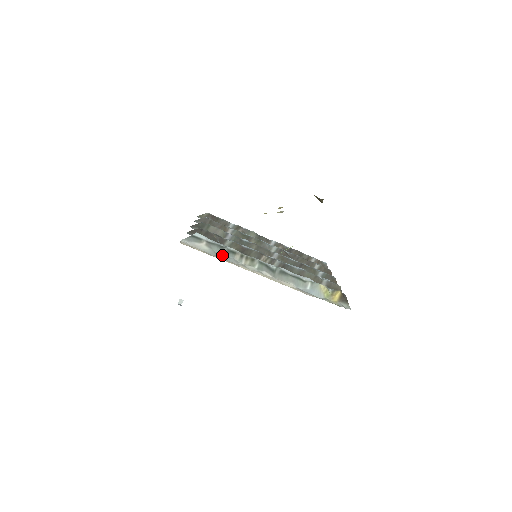
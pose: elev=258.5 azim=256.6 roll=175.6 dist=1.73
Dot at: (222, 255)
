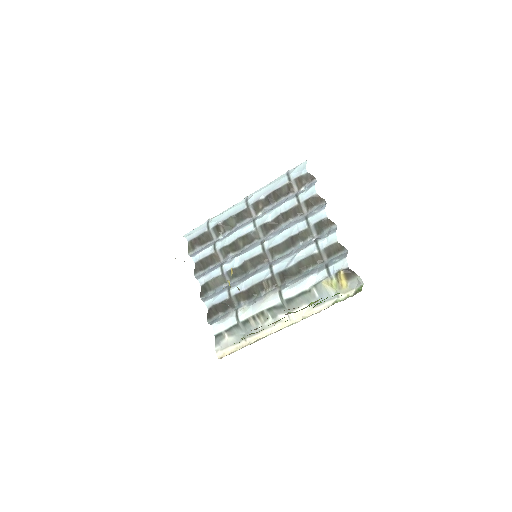
Dot at: (244, 332)
